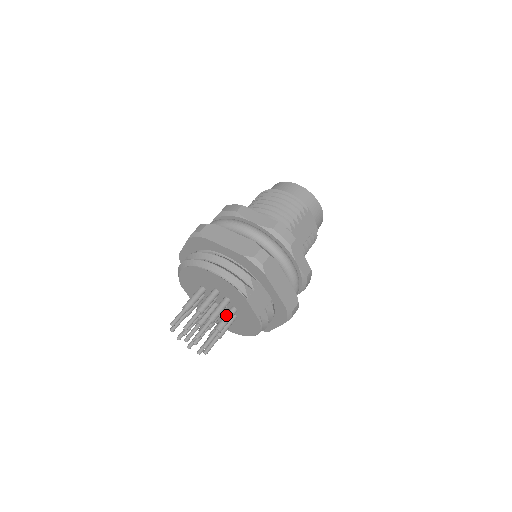
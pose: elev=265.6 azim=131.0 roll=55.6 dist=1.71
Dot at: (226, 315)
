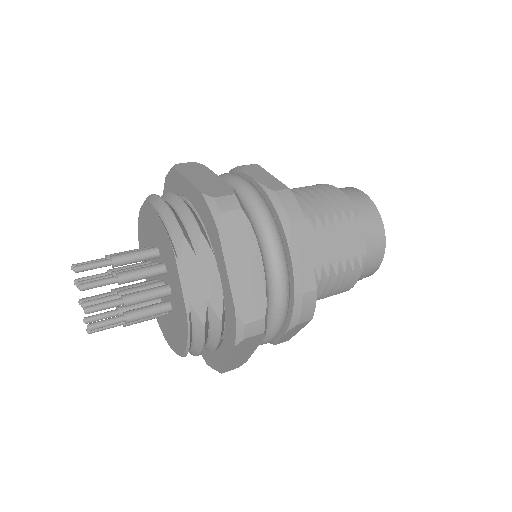
Dot at: occluded
